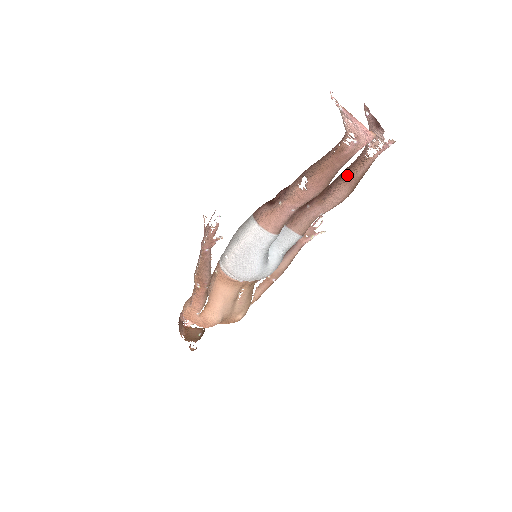
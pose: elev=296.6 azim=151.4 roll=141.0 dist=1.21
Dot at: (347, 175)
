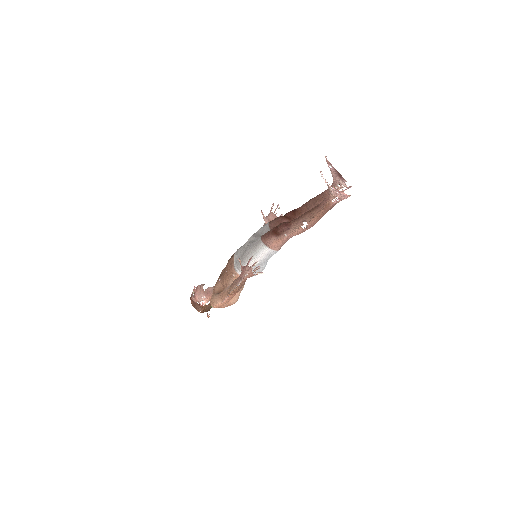
Dot at: occluded
